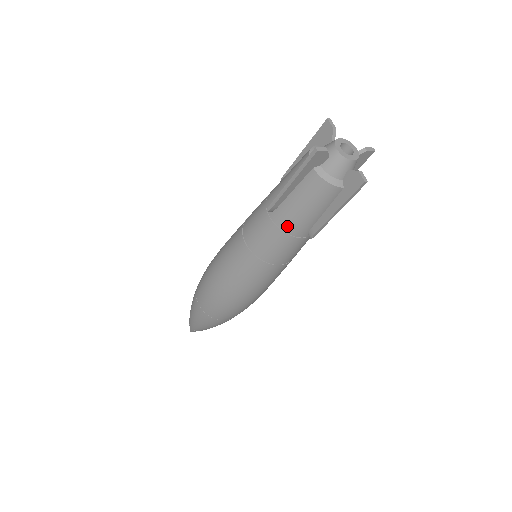
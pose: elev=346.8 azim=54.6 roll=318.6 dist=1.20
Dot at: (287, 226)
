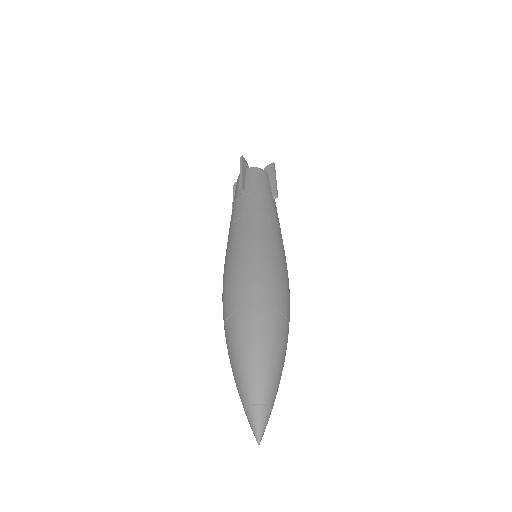
Dot at: (258, 190)
